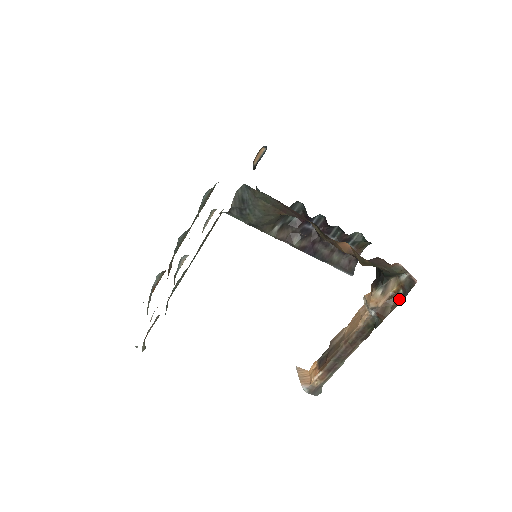
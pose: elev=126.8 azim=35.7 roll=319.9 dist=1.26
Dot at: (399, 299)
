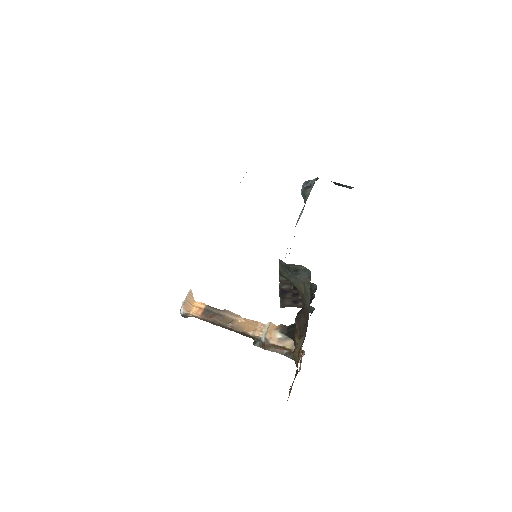
Dot at: (282, 352)
